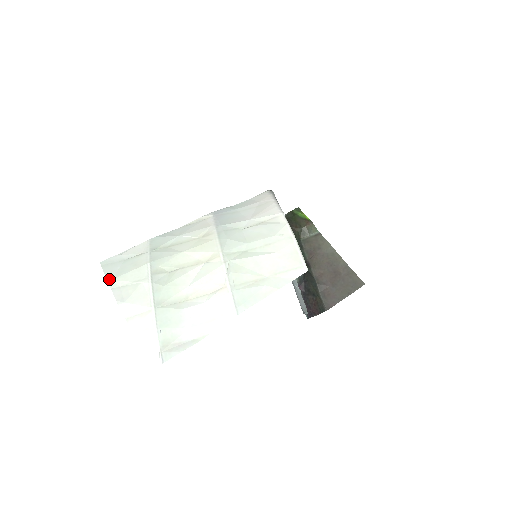
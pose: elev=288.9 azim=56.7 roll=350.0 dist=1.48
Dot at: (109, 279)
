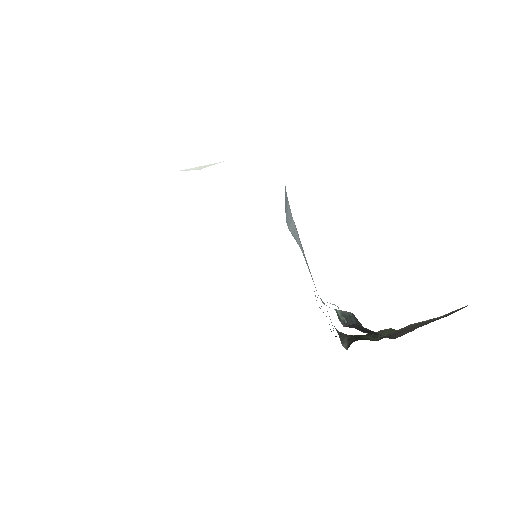
Dot at: occluded
